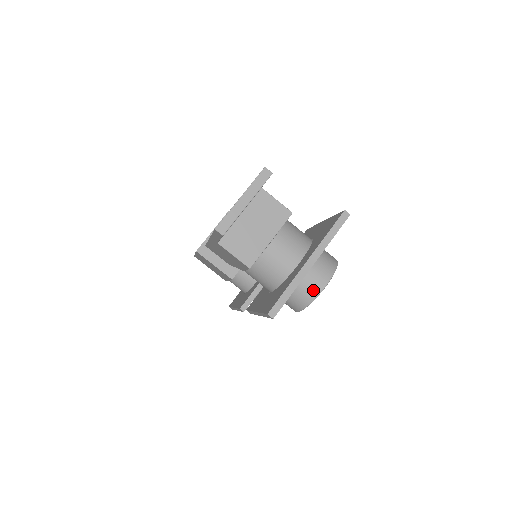
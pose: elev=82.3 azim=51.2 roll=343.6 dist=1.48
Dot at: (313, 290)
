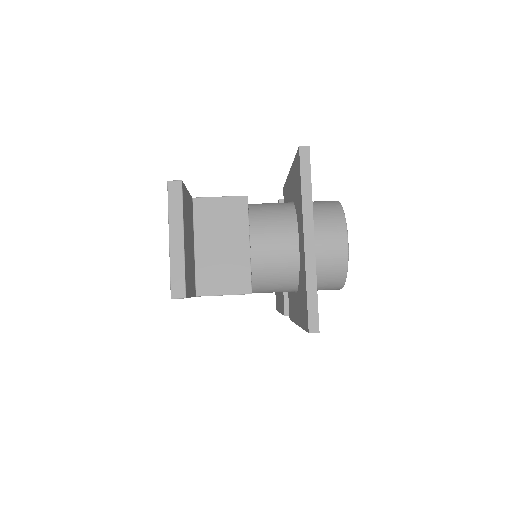
Dot at: (338, 258)
